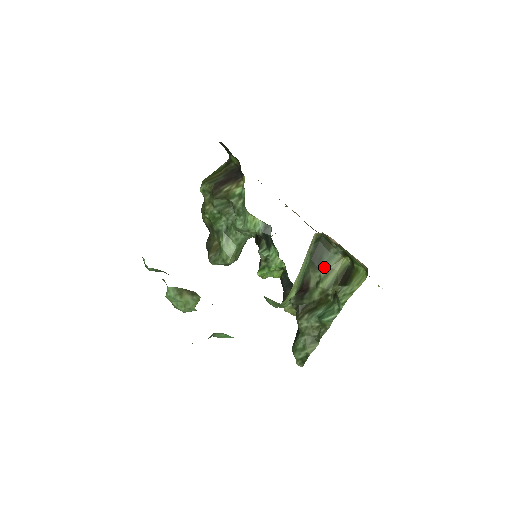
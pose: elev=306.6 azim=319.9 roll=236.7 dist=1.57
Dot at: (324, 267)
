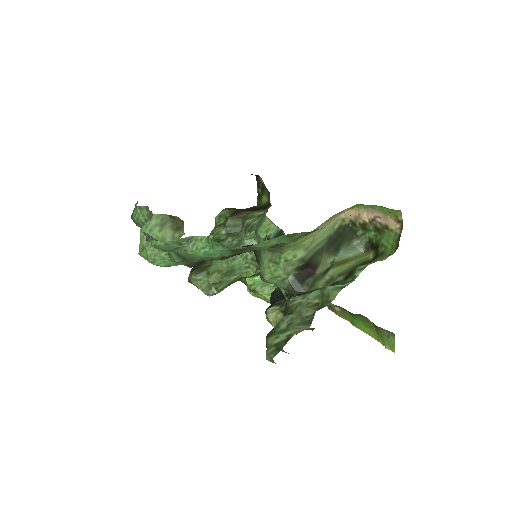
Dot at: (341, 254)
